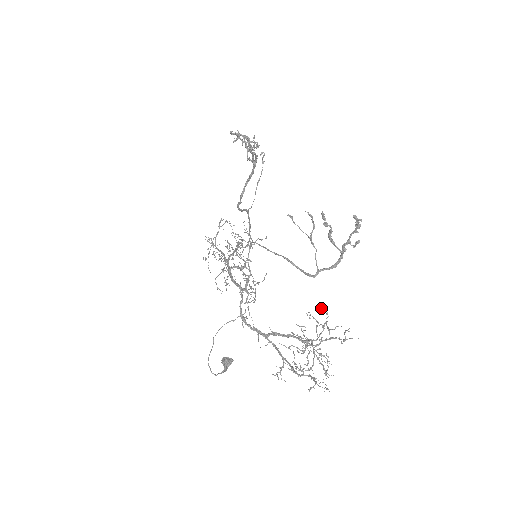
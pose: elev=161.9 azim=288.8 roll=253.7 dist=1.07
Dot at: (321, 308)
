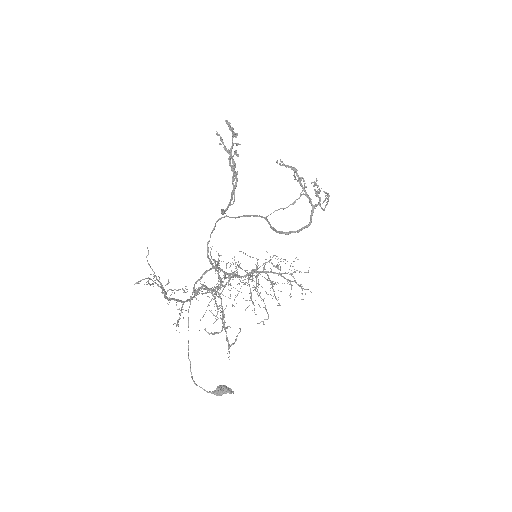
Dot at: occluded
